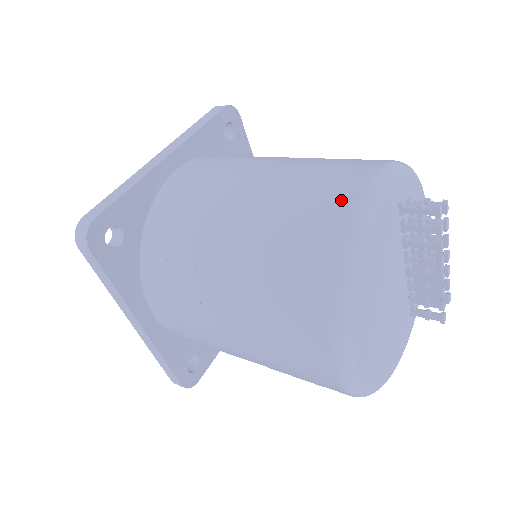
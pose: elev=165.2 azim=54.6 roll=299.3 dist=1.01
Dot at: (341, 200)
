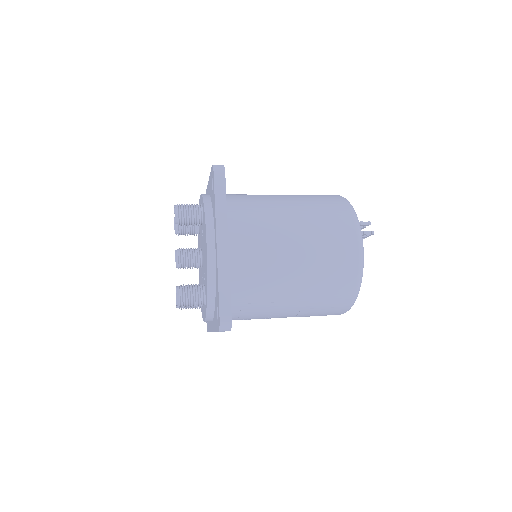
Dot at: (352, 258)
